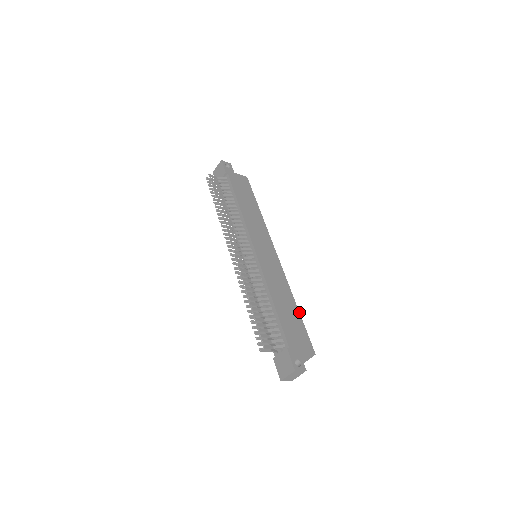
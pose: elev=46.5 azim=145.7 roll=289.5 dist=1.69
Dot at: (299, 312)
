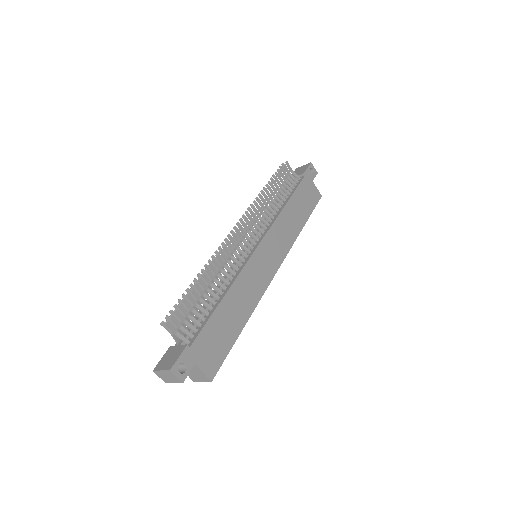
Dot at: (240, 333)
